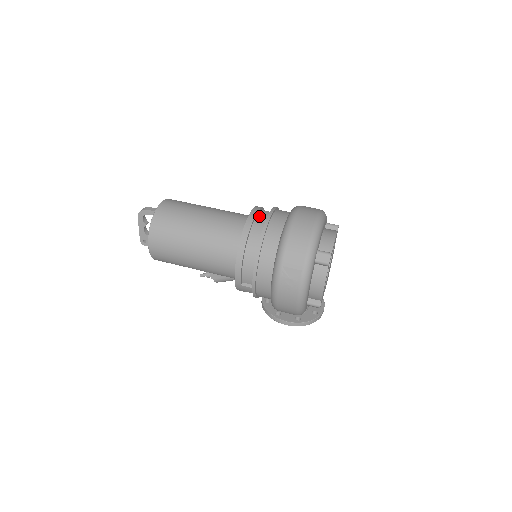
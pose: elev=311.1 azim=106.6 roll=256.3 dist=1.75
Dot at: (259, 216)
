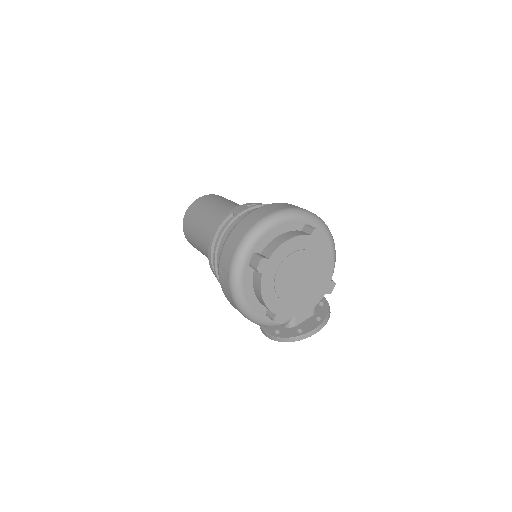
Dot at: (236, 212)
